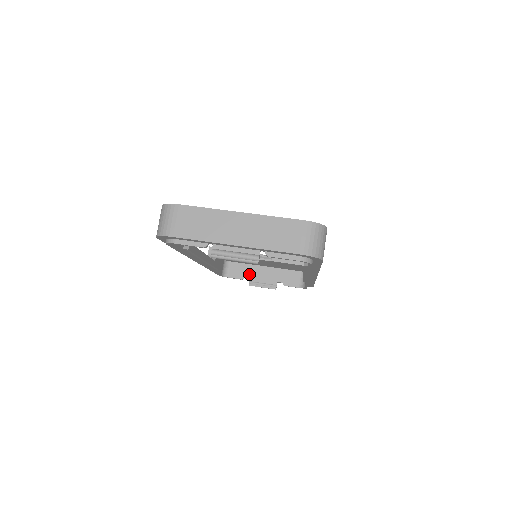
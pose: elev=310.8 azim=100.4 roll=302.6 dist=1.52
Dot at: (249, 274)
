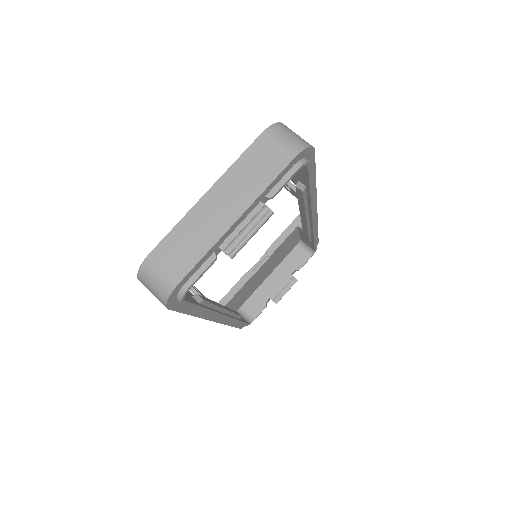
Dot at: (265, 297)
